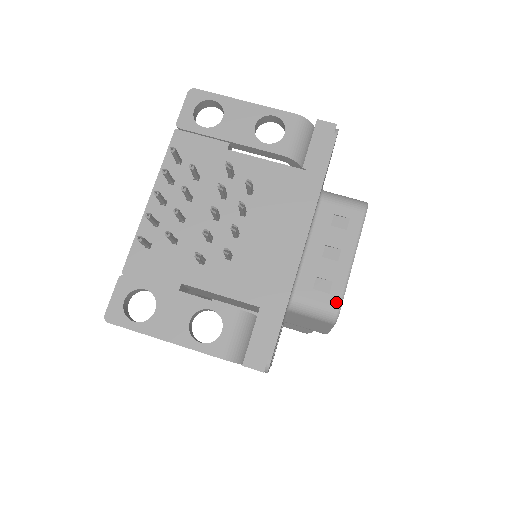
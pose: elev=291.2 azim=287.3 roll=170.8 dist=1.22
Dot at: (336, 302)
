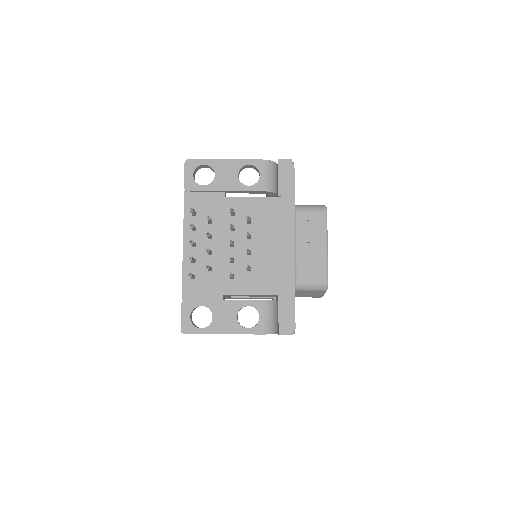
Dot at: (324, 277)
